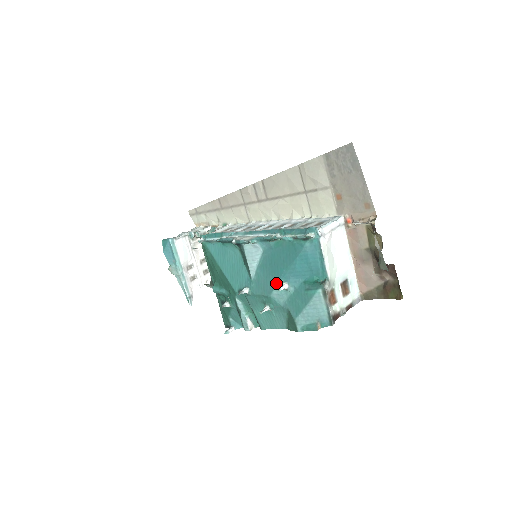
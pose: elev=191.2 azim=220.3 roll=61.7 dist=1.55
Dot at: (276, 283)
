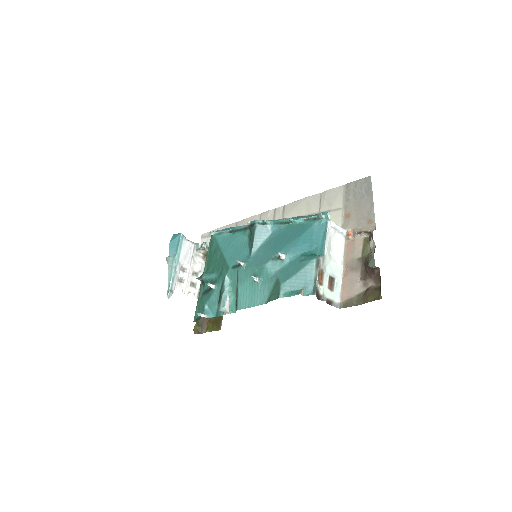
Dot at: (275, 255)
